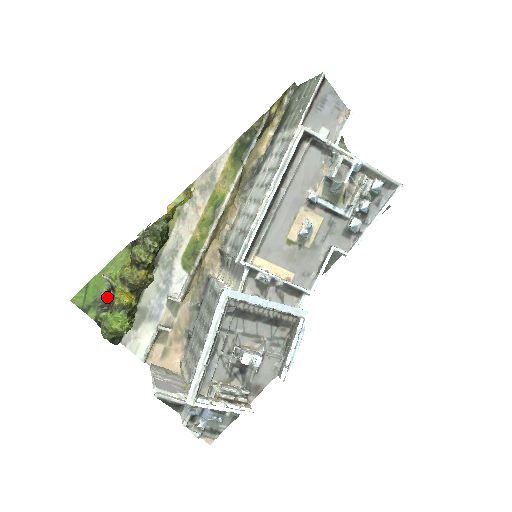
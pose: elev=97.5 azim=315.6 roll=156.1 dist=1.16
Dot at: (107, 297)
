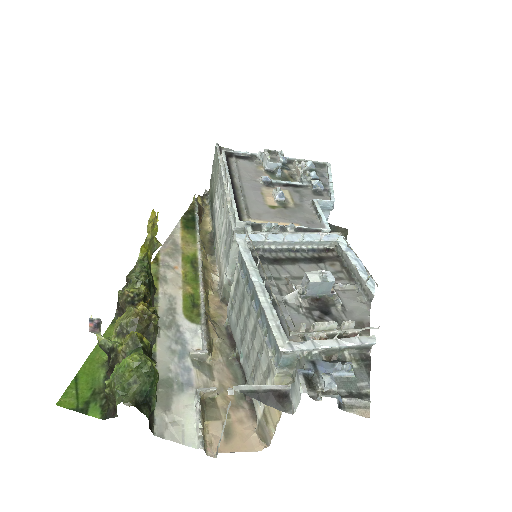
Dot at: occluded
